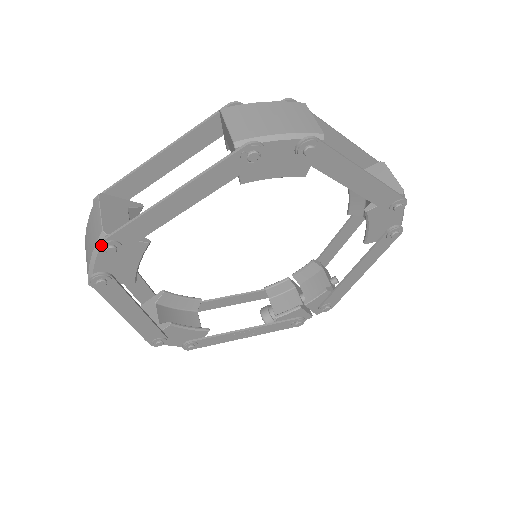
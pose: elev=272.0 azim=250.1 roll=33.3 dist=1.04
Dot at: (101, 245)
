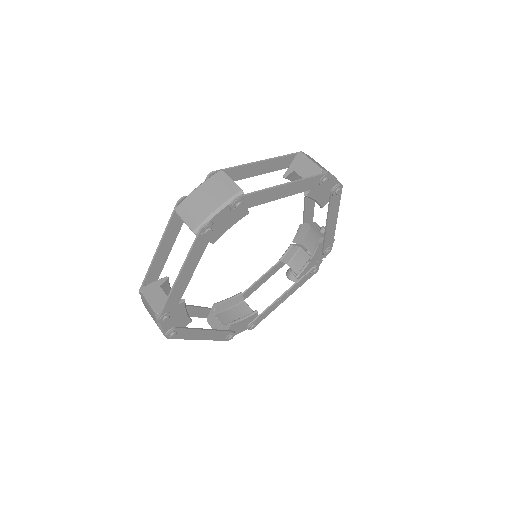
Dot at: (159, 320)
